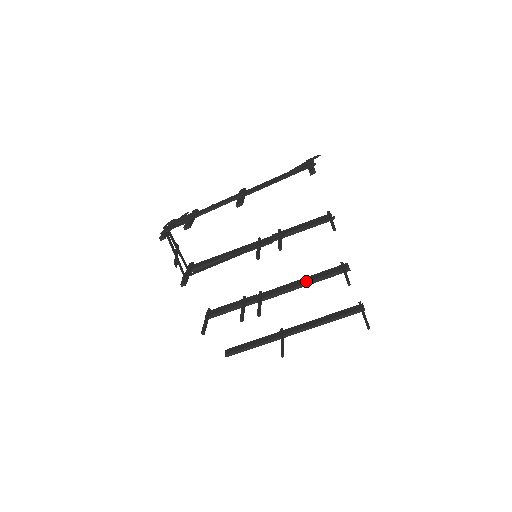
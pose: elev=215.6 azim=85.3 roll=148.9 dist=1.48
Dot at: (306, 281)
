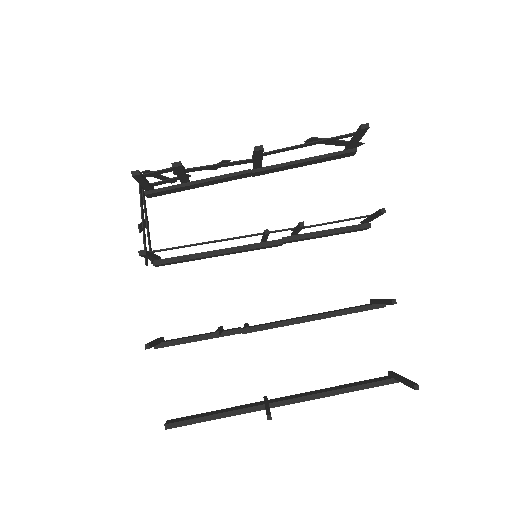
Dot at: (319, 313)
